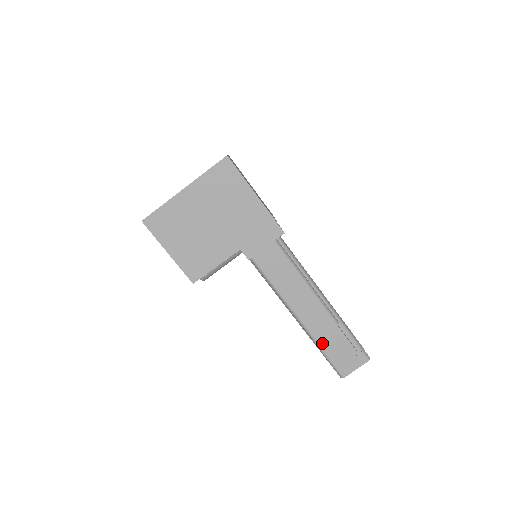
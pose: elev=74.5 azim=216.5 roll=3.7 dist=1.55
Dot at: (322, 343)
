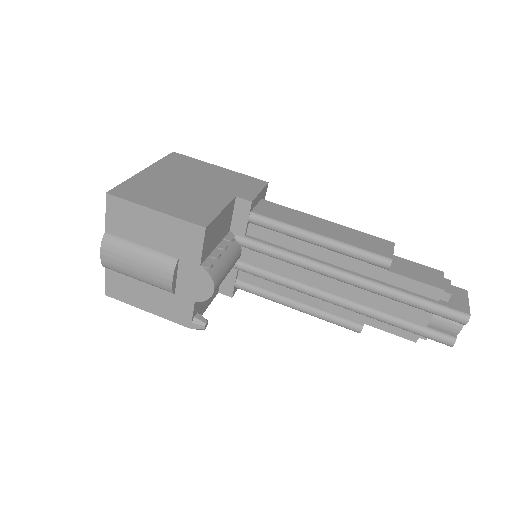
Dot at: (403, 274)
